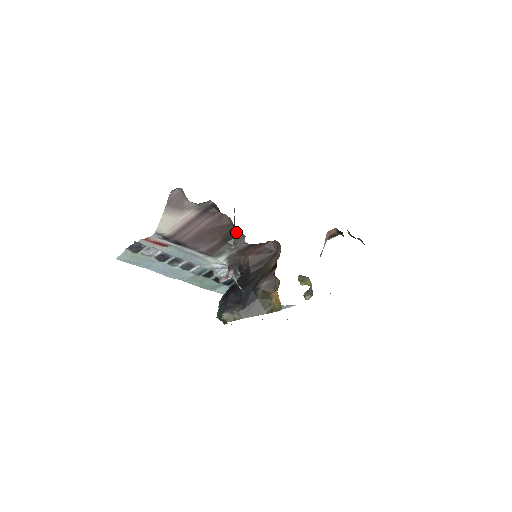
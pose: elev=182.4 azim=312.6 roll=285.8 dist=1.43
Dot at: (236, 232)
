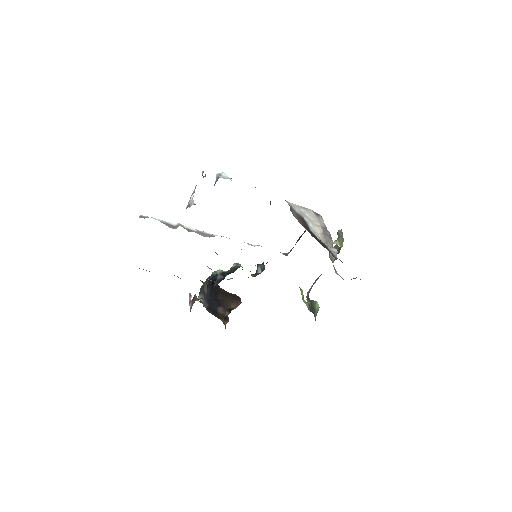
Dot at: occluded
